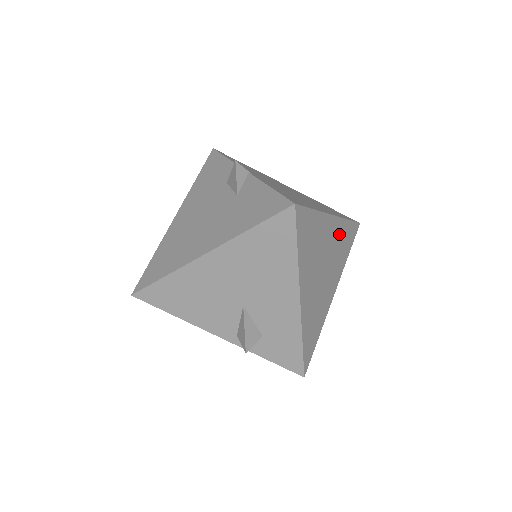
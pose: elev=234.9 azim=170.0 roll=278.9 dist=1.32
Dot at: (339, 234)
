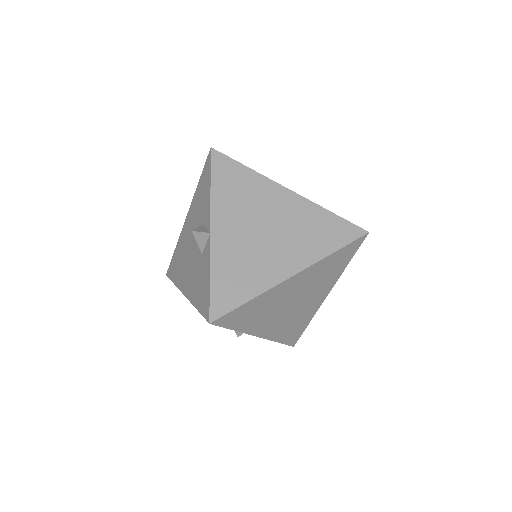
Dot at: (316, 272)
